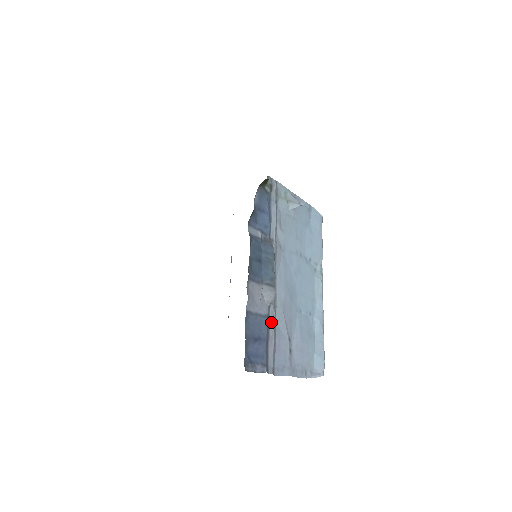
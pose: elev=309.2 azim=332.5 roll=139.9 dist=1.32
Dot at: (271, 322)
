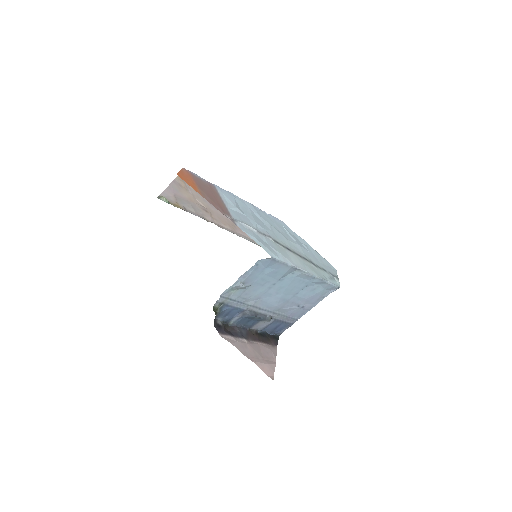
Dot at: (279, 318)
